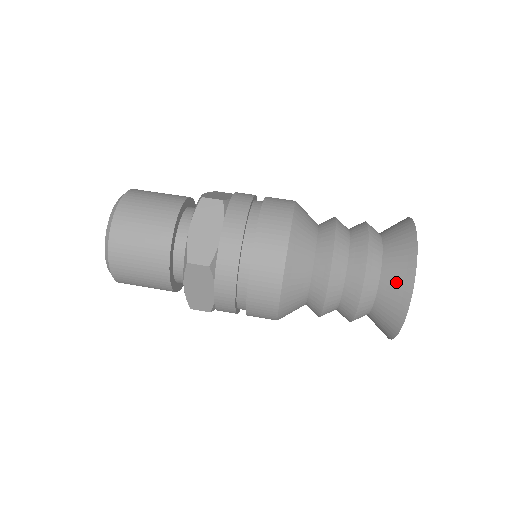
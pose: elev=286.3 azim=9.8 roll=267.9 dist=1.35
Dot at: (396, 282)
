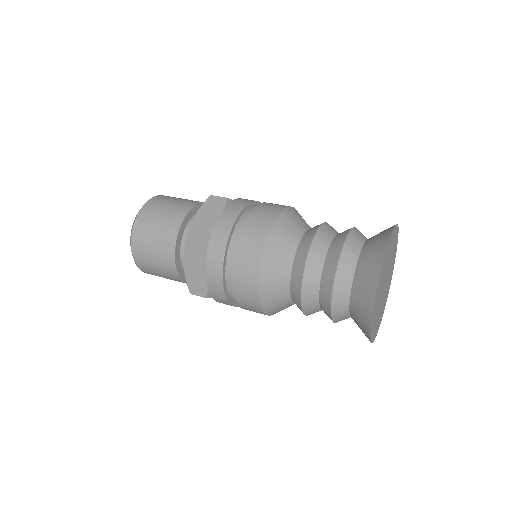
Dot at: (367, 271)
